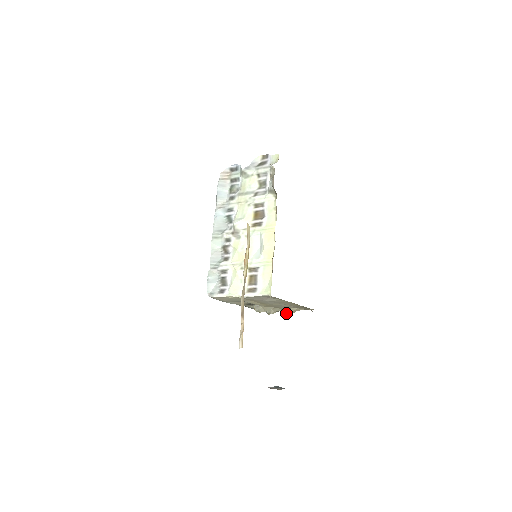
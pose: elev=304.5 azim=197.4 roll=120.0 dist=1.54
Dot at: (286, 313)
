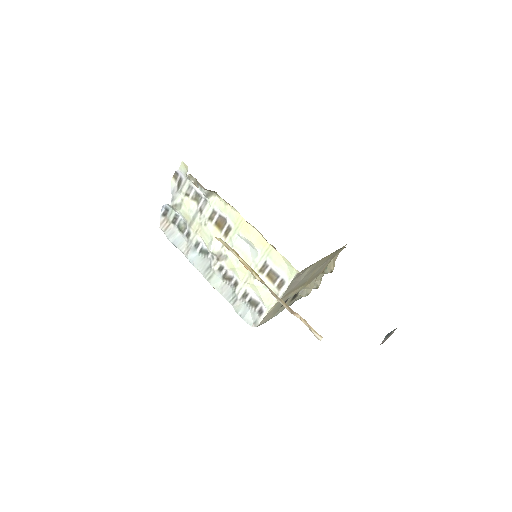
Dot at: (329, 272)
